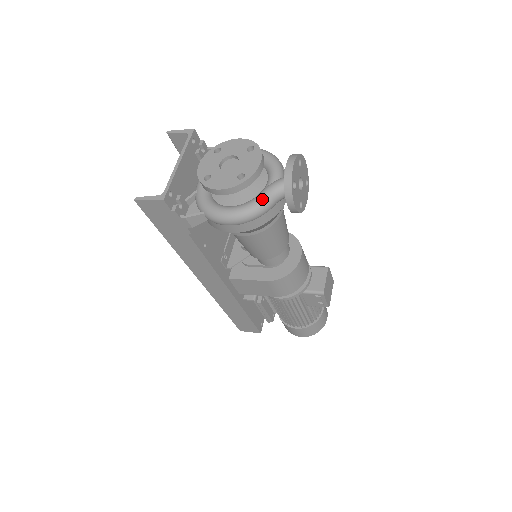
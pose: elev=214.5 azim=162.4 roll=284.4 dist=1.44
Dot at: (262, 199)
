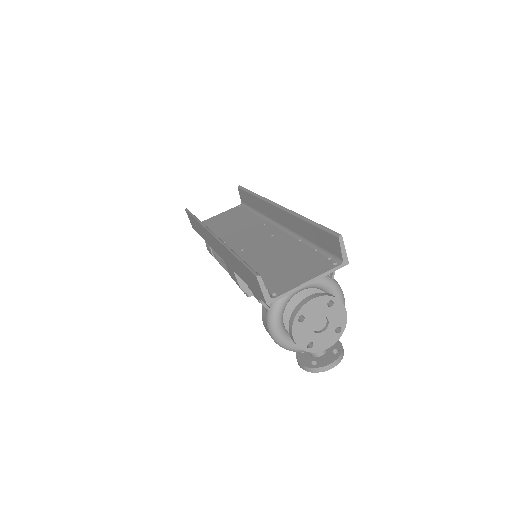
Dot at: (298, 350)
